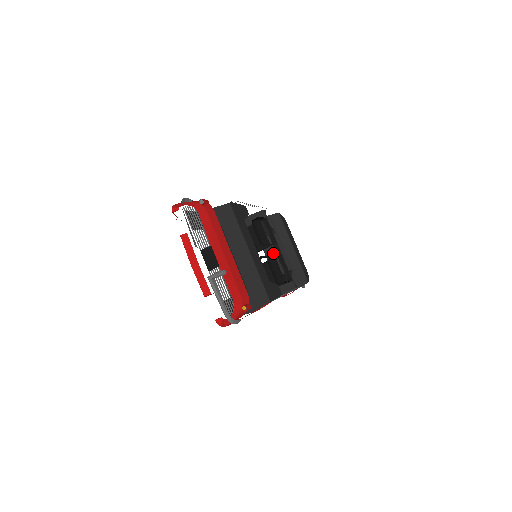
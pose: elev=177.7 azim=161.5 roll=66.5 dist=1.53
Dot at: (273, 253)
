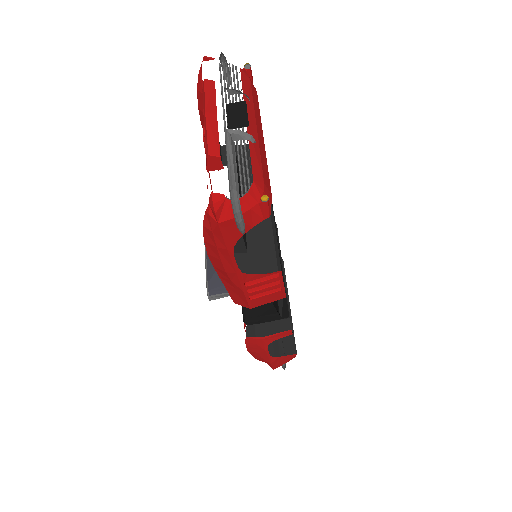
Dot at: occluded
